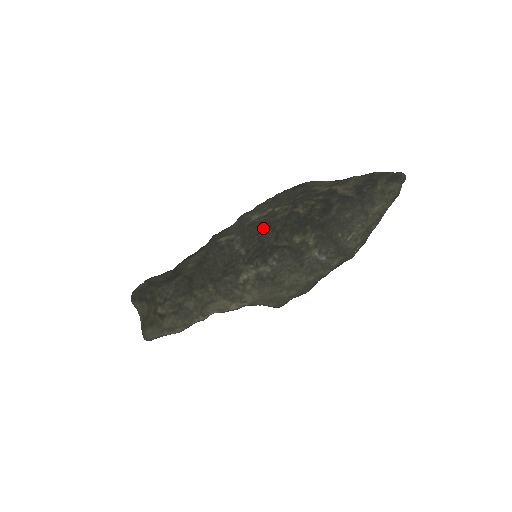
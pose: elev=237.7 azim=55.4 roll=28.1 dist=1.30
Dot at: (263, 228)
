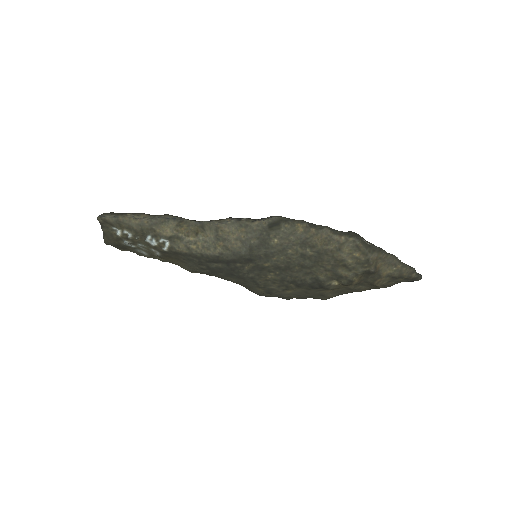
Dot at: occluded
